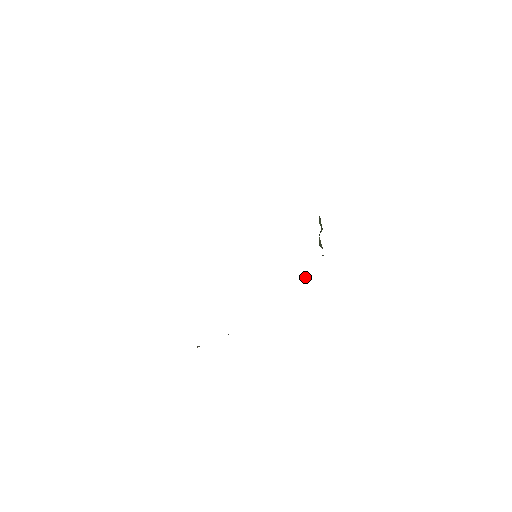
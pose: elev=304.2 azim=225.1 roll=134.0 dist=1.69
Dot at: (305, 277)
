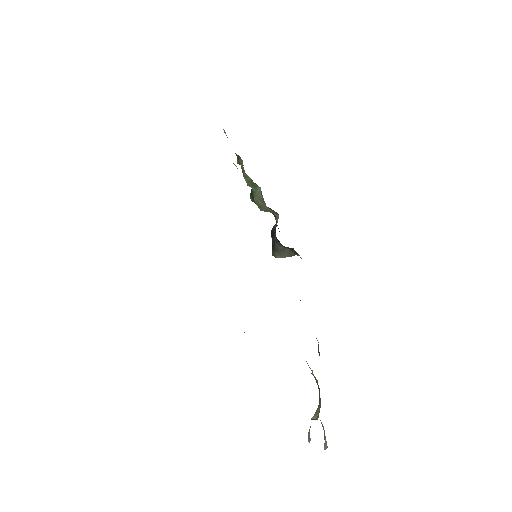
Dot at: (286, 251)
